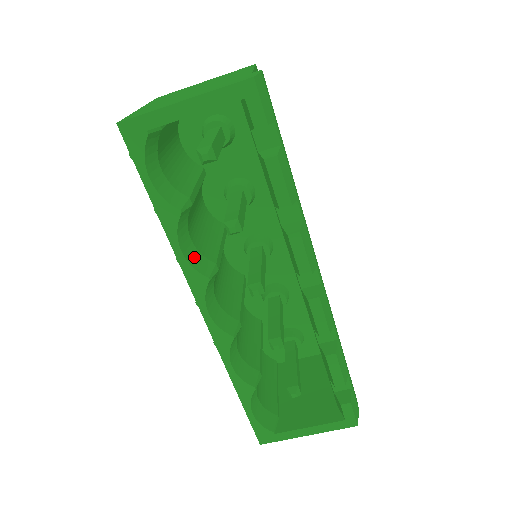
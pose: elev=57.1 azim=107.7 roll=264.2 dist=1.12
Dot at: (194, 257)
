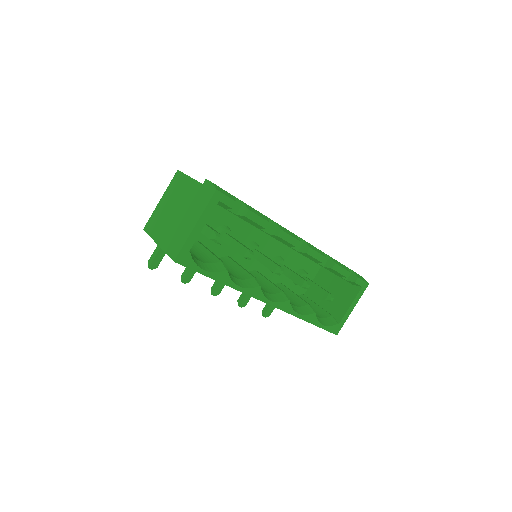
Dot at: (244, 284)
